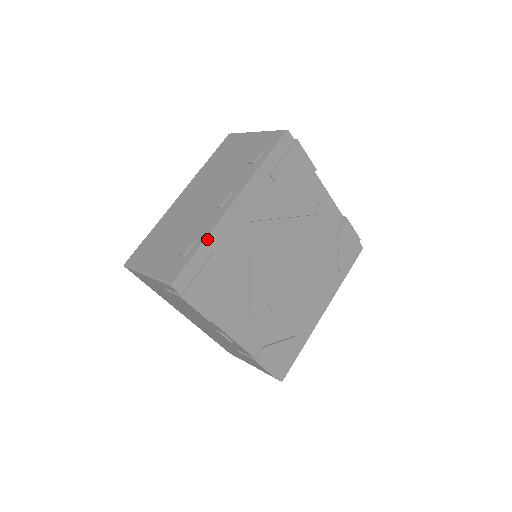
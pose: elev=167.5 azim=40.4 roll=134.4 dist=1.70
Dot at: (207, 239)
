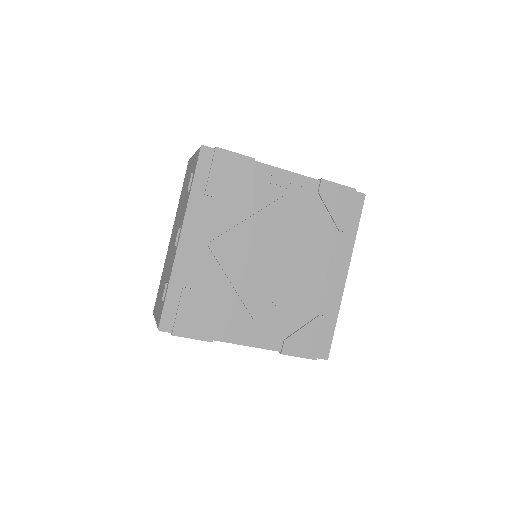
Dot at: (171, 279)
